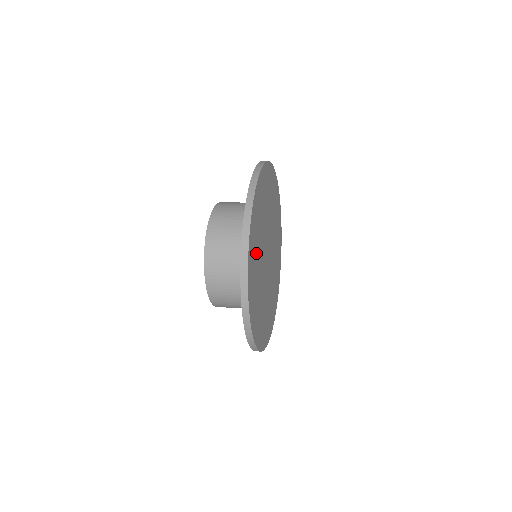
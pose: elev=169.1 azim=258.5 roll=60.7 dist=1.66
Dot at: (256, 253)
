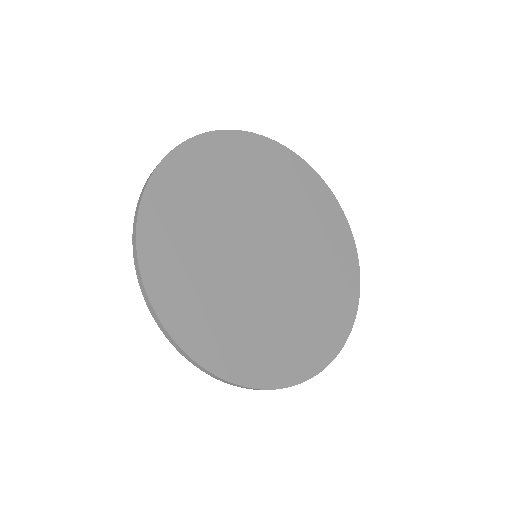
Dot at: (222, 177)
